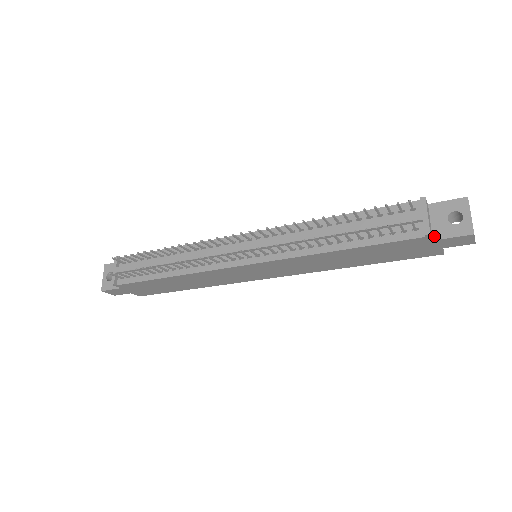
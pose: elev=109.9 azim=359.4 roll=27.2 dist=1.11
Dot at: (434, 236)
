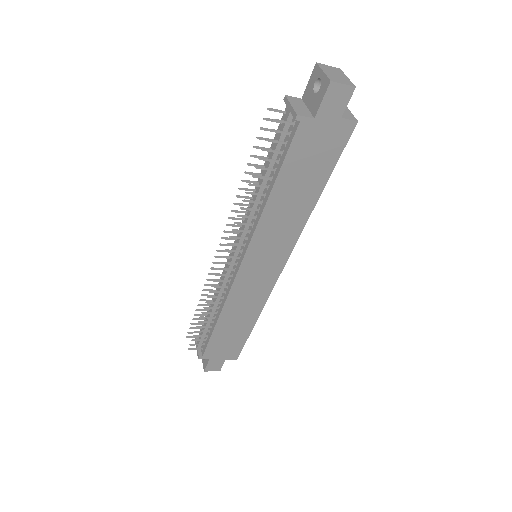
Dot at: (313, 114)
